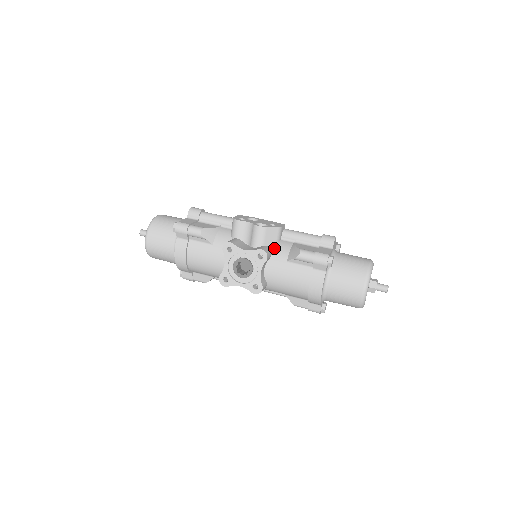
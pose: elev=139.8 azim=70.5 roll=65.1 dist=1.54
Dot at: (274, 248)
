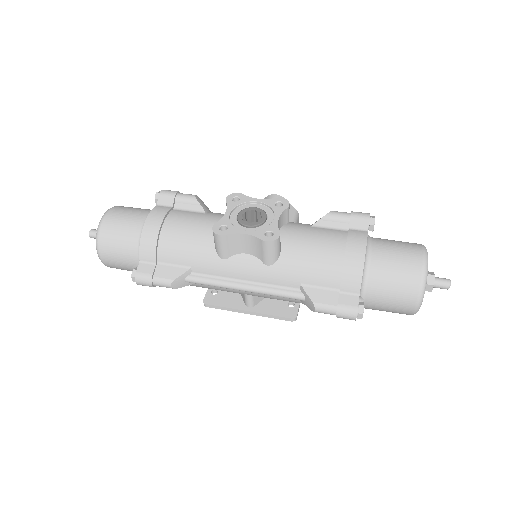
Dot at: occluded
